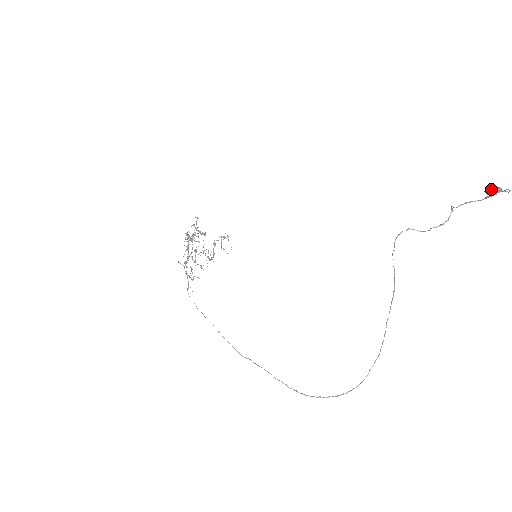
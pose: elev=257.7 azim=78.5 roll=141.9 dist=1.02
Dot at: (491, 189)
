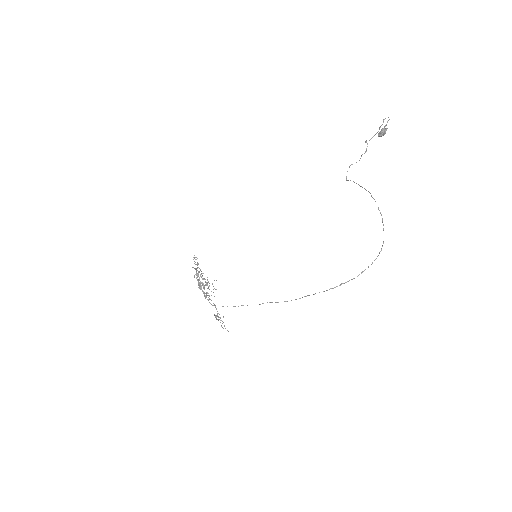
Dot at: (380, 131)
